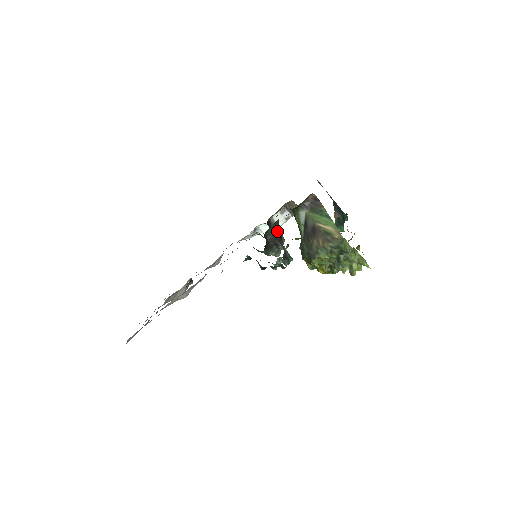
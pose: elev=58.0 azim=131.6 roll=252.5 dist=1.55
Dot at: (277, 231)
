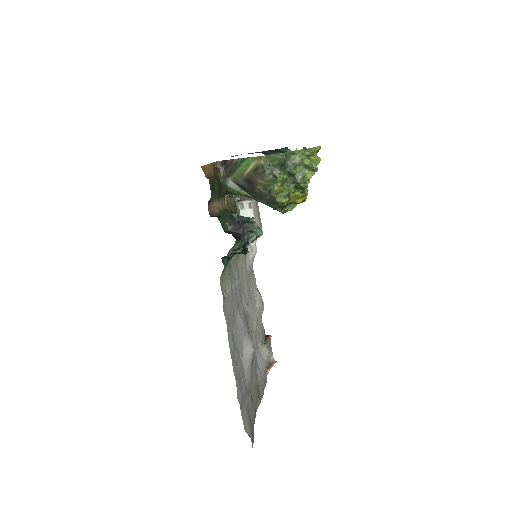
Dot at: (234, 219)
